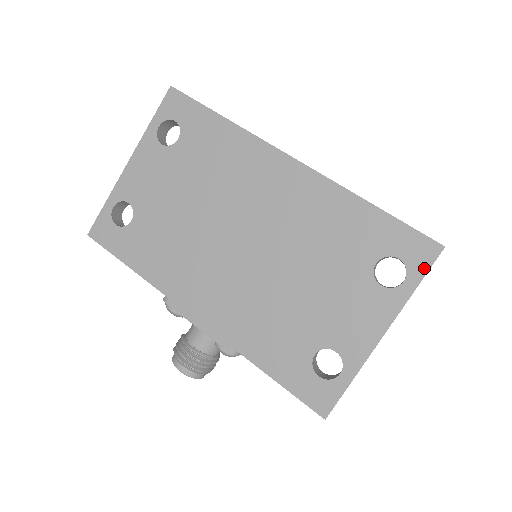
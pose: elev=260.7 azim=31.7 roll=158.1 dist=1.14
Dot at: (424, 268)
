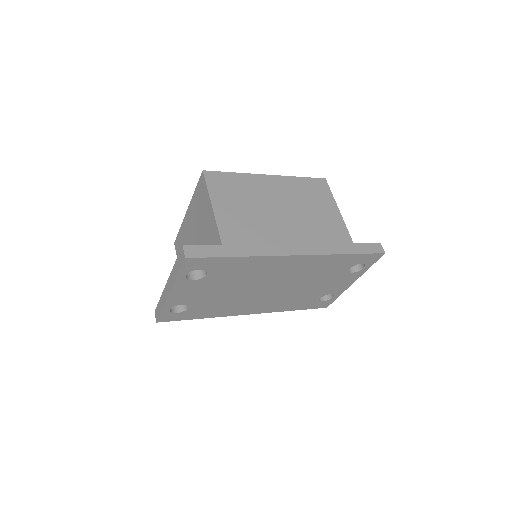
Dot at: (374, 262)
